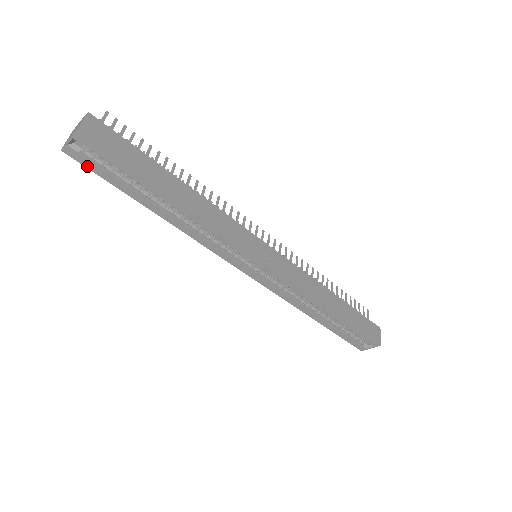
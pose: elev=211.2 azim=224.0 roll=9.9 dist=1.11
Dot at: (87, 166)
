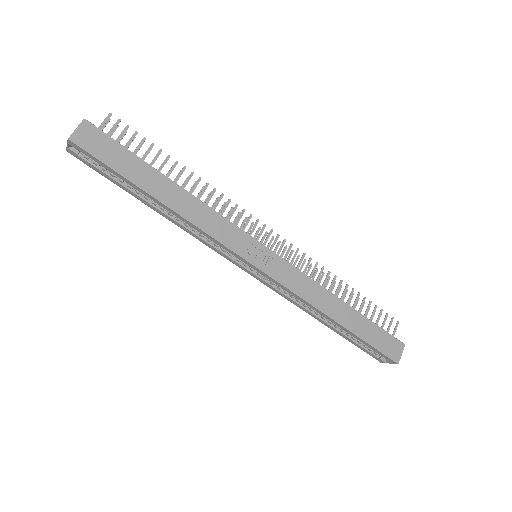
Dot at: (88, 165)
